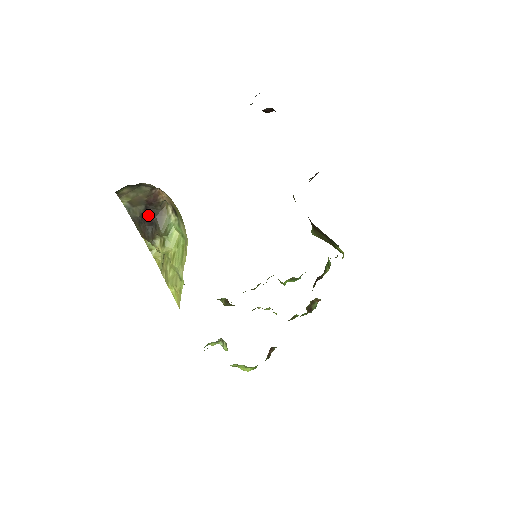
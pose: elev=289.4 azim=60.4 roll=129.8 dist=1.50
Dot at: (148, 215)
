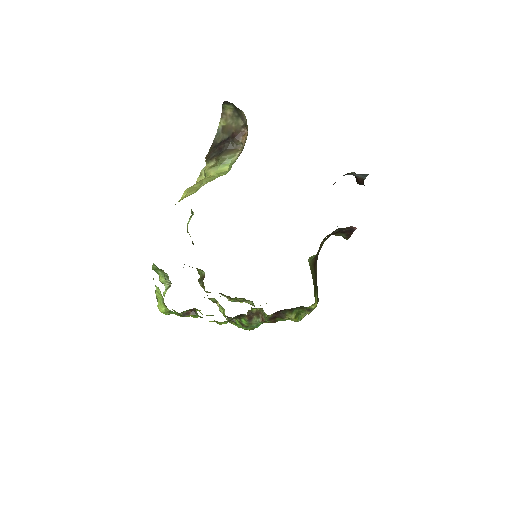
Dot at: (224, 144)
